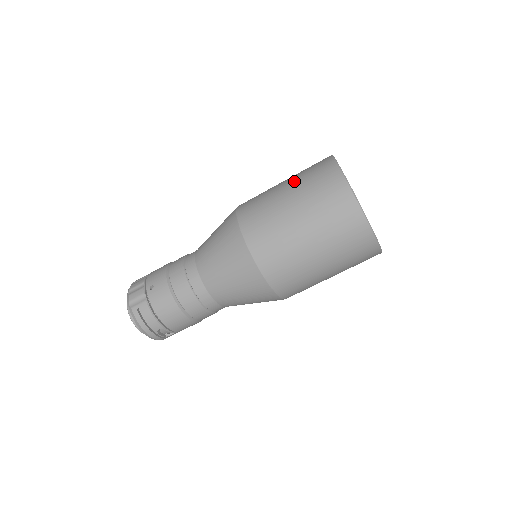
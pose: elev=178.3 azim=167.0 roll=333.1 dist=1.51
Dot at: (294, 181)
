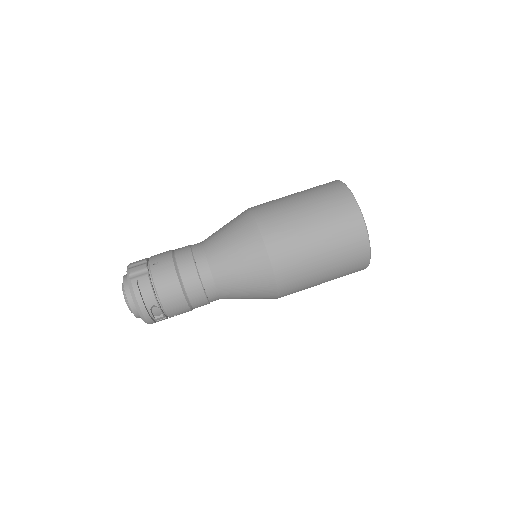
Dot at: (304, 191)
